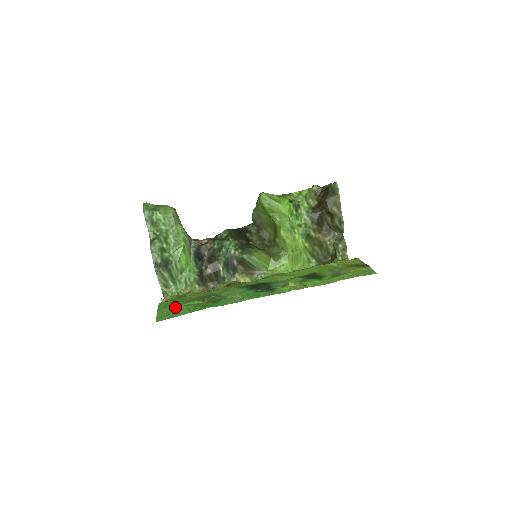
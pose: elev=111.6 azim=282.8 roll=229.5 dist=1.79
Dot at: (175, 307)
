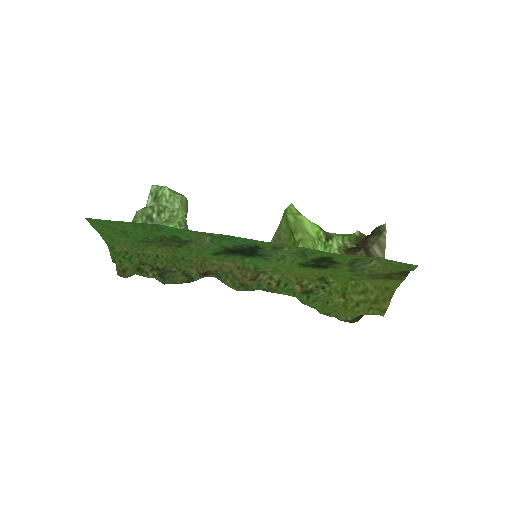
Dot at: (121, 232)
